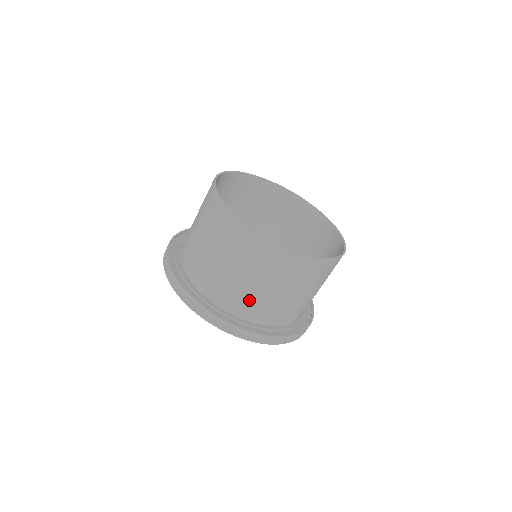
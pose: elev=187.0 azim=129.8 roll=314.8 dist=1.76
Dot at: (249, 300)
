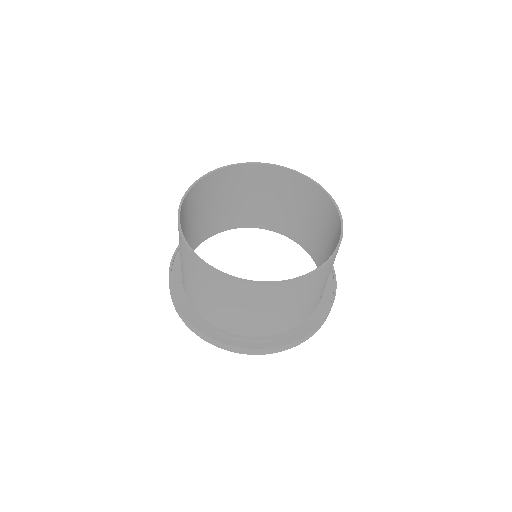
Dot at: (209, 309)
